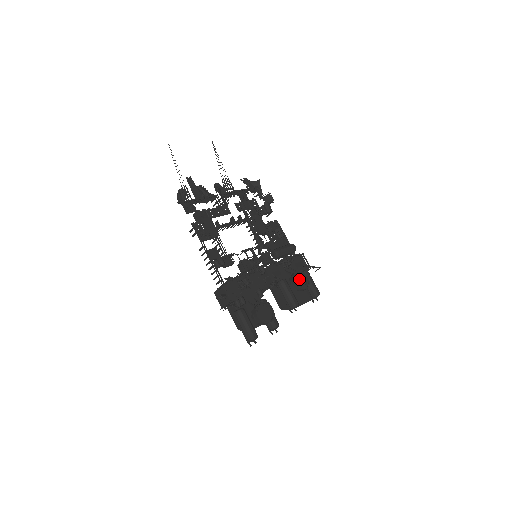
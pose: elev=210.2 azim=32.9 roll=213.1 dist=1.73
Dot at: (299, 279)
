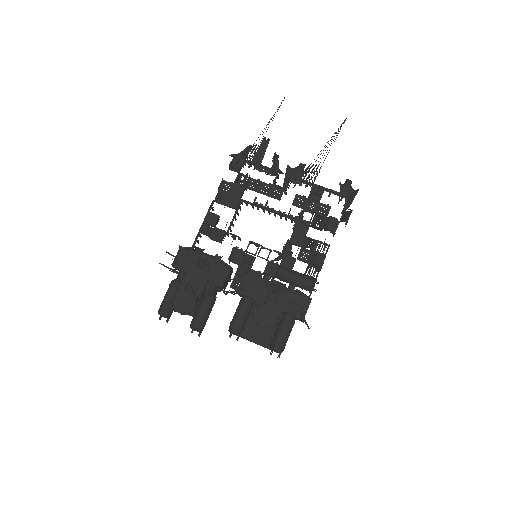
Dot at: (266, 313)
